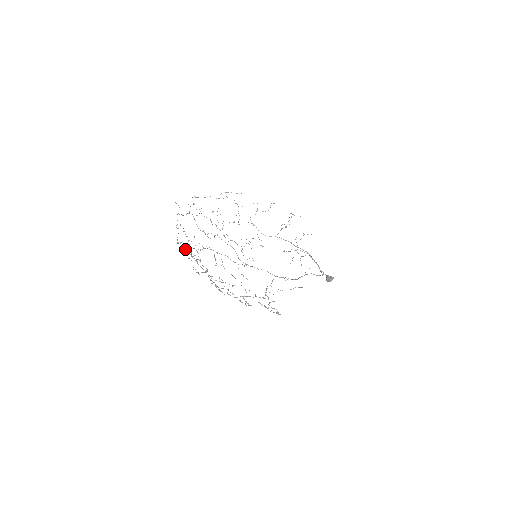
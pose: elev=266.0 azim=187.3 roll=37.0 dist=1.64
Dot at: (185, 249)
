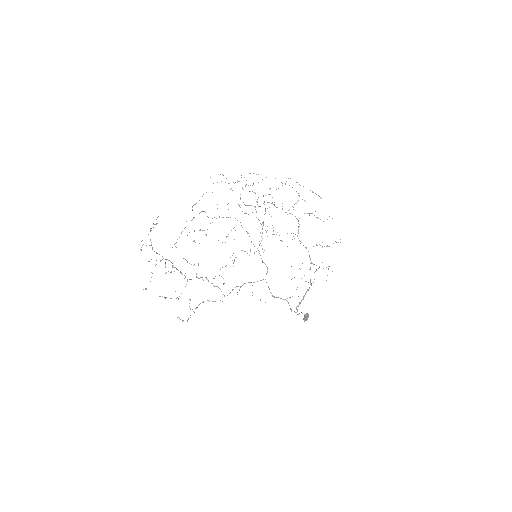
Dot at: (193, 217)
